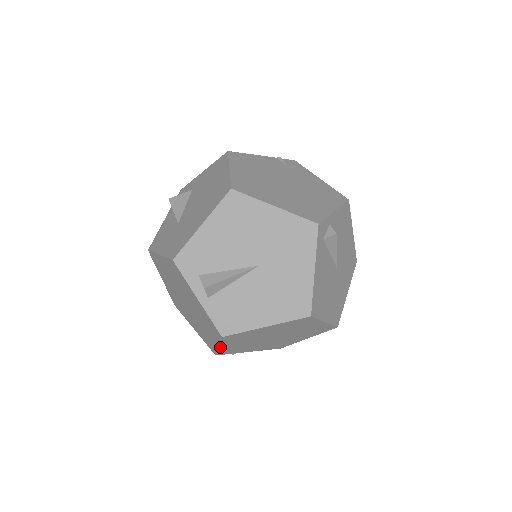
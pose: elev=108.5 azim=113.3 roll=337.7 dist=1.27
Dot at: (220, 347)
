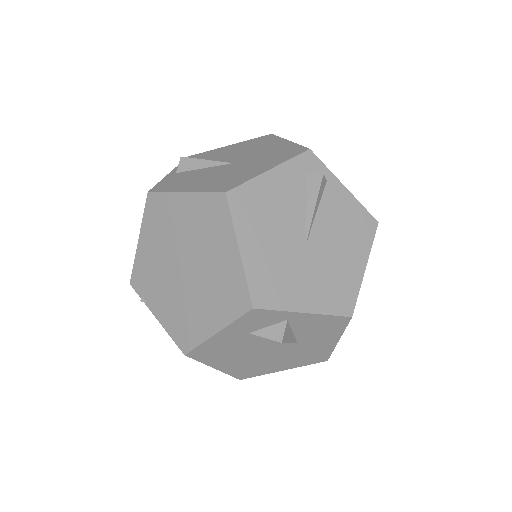
Dot at: (140, 244)
